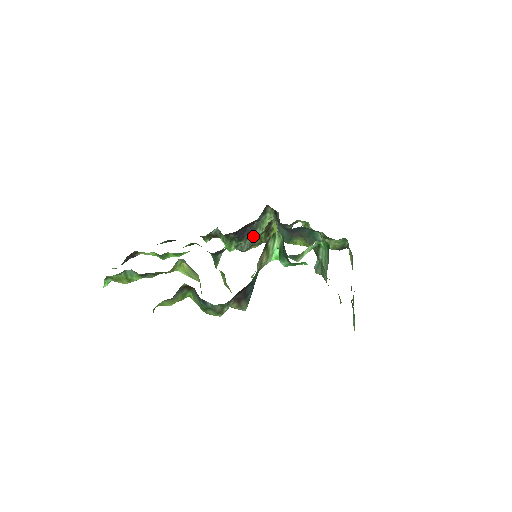
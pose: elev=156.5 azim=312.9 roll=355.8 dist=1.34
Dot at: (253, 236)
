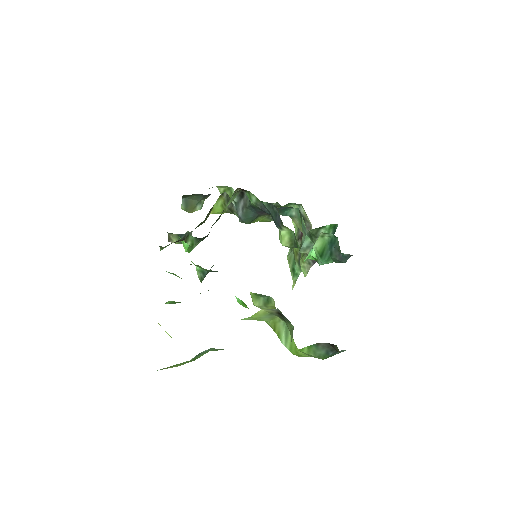
Dot at: occluded
